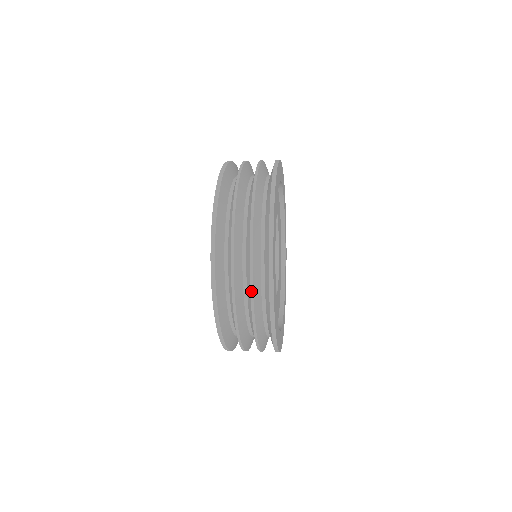
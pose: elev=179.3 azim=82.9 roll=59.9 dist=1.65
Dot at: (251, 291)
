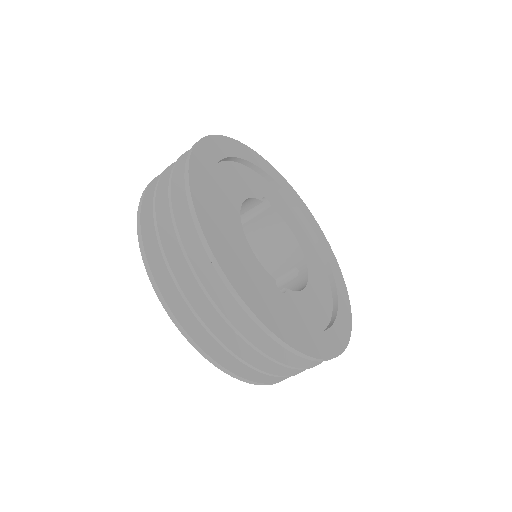
Dot at: (206, 294)
